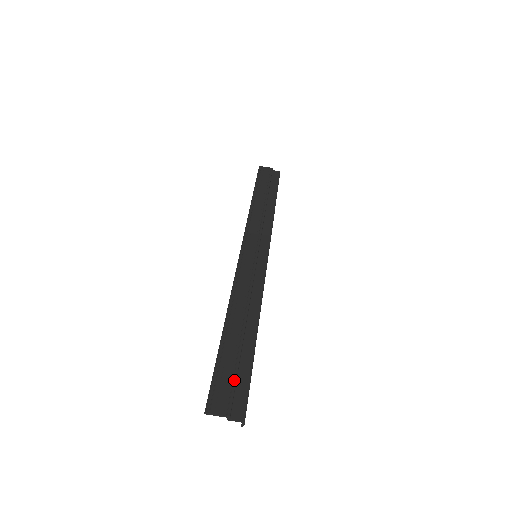
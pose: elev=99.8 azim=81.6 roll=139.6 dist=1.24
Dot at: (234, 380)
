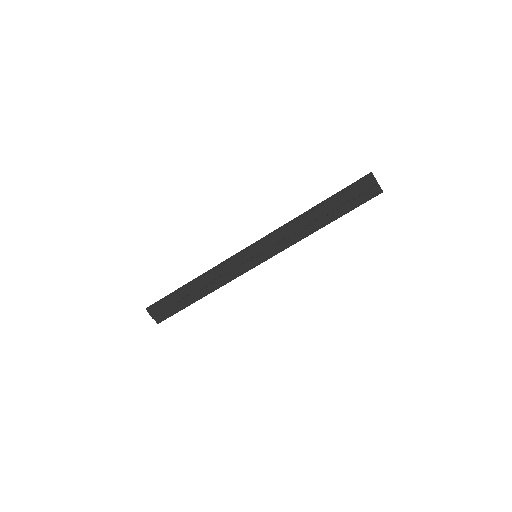
Dot at: (168, 309)
